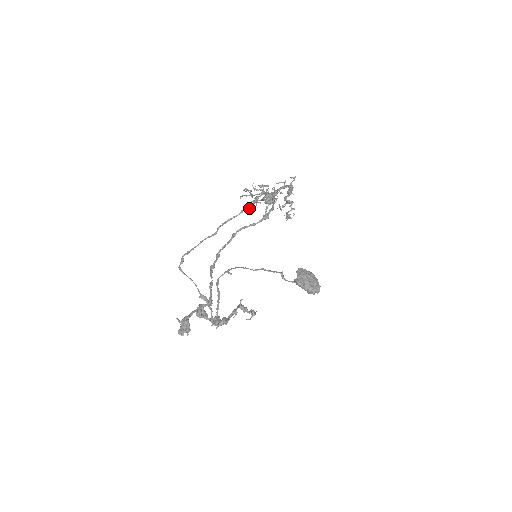
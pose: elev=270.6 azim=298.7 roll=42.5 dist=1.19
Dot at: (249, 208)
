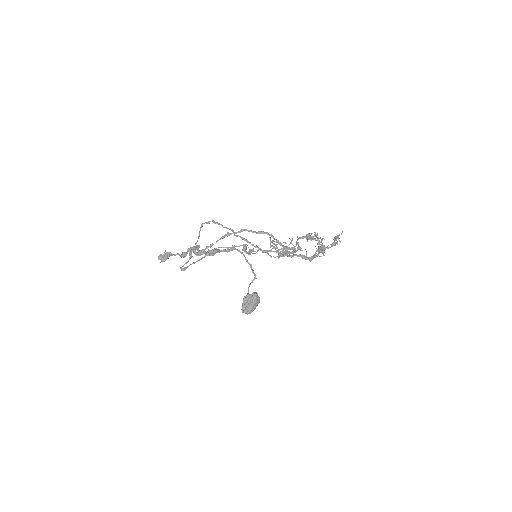
Dot at: (272, 242)
